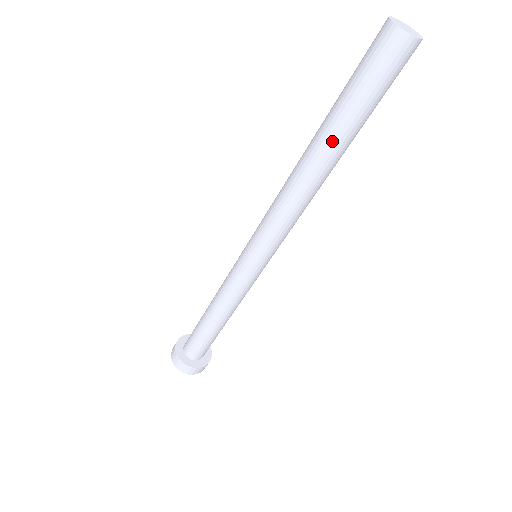
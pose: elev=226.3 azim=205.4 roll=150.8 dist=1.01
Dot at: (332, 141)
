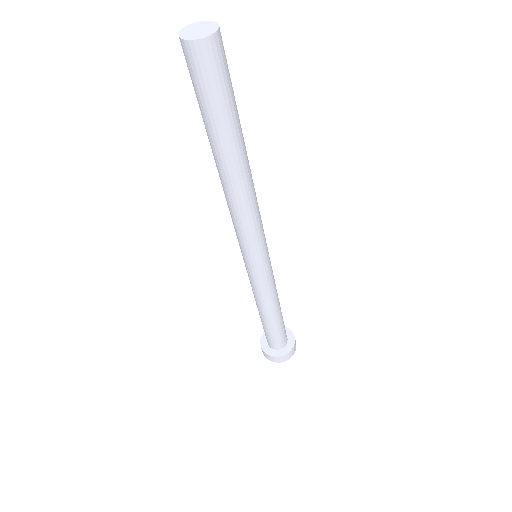
Dot at: (210, 145)
